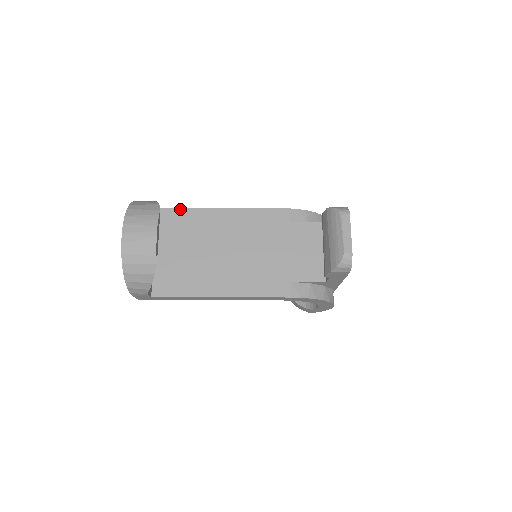
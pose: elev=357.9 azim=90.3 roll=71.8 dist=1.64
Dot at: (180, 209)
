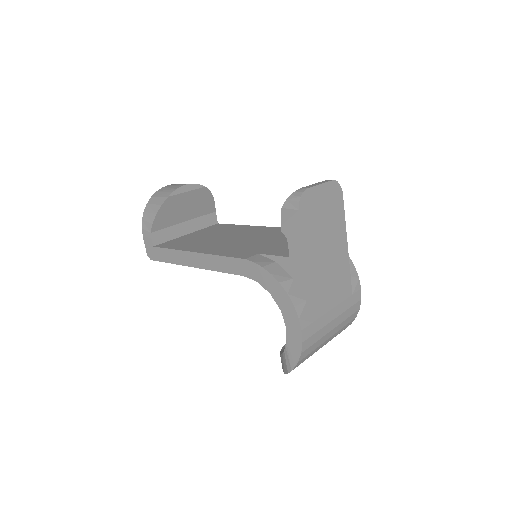
Dot at: (231, 224)
